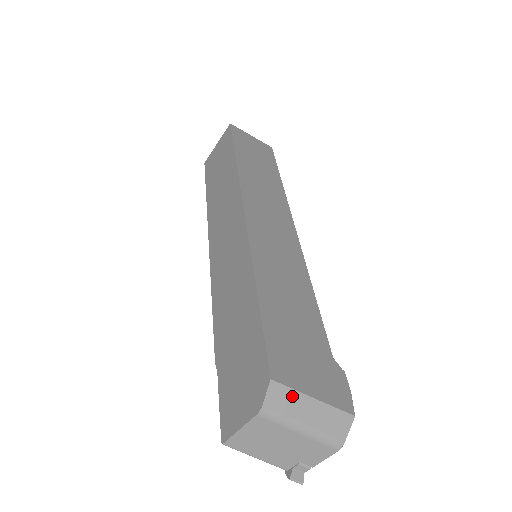
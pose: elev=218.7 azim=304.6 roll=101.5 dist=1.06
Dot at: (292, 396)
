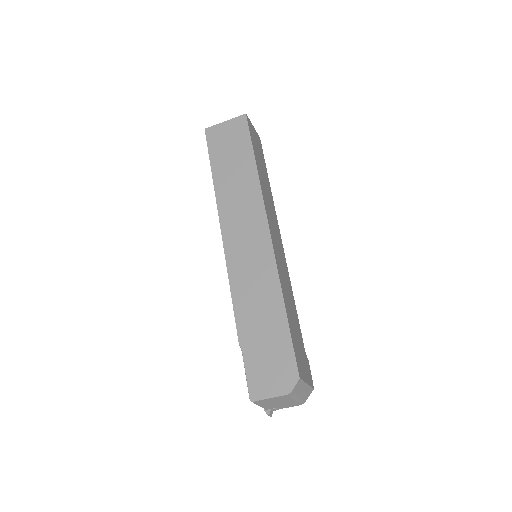
Dot at: (302, 384)
